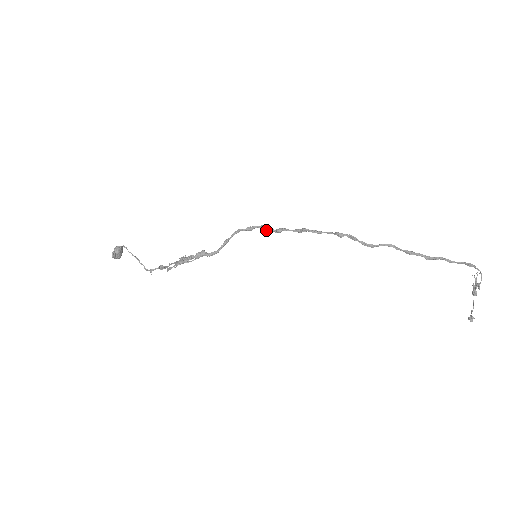
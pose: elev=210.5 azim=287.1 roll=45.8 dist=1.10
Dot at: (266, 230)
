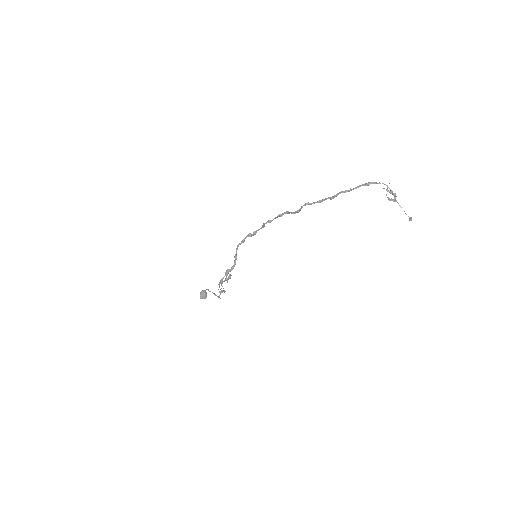
Dot at: occluded
